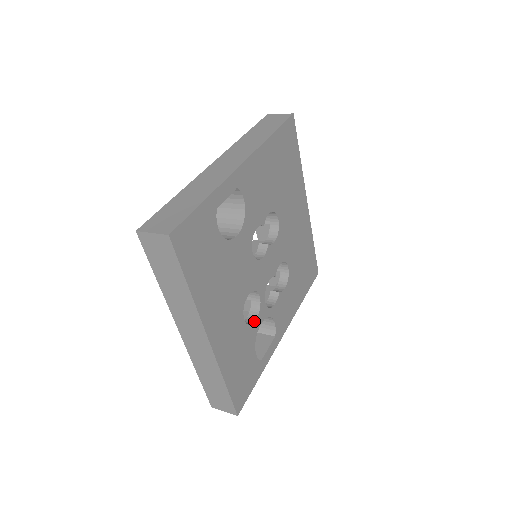
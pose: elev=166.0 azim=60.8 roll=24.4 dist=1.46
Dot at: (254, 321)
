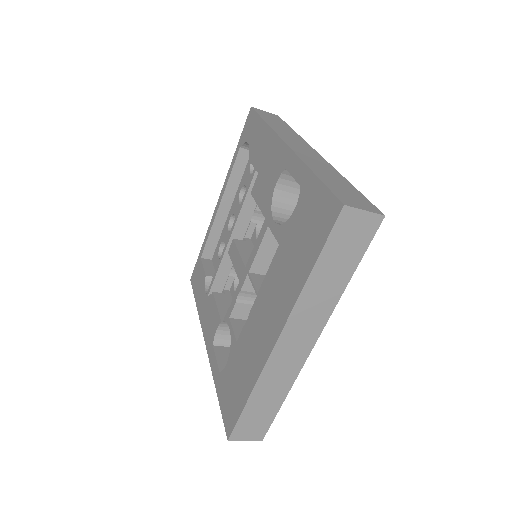
Dot at: occluded
